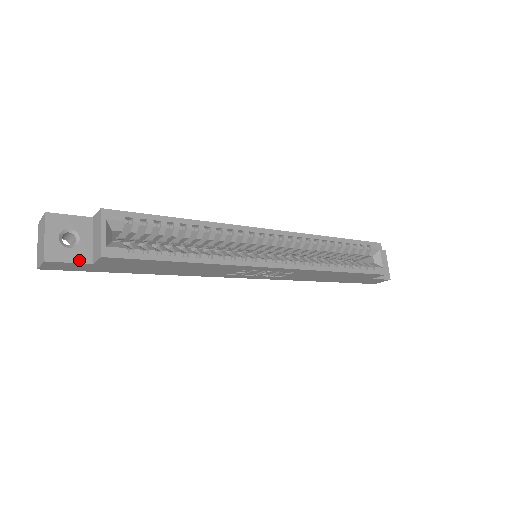
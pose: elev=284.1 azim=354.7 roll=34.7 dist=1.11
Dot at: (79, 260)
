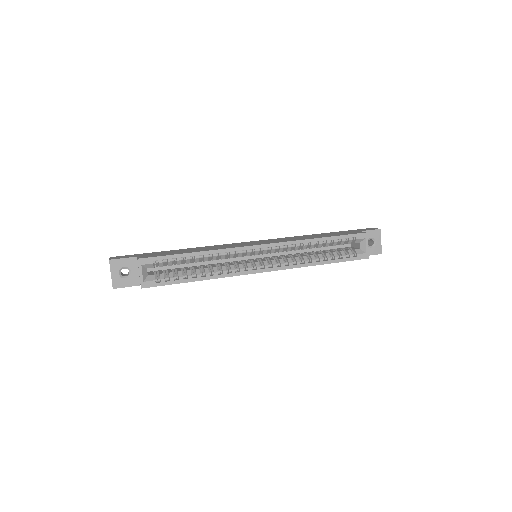
Dot at: (132, 285)
